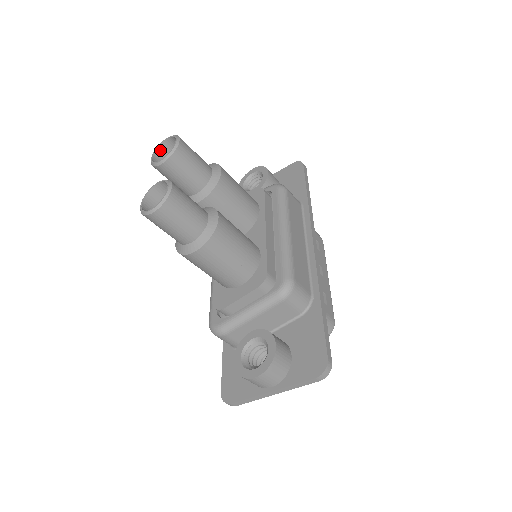
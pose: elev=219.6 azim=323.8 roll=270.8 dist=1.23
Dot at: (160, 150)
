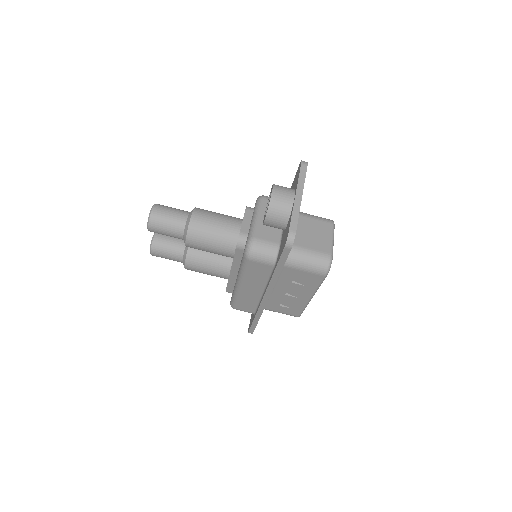
Dot at: occluded
